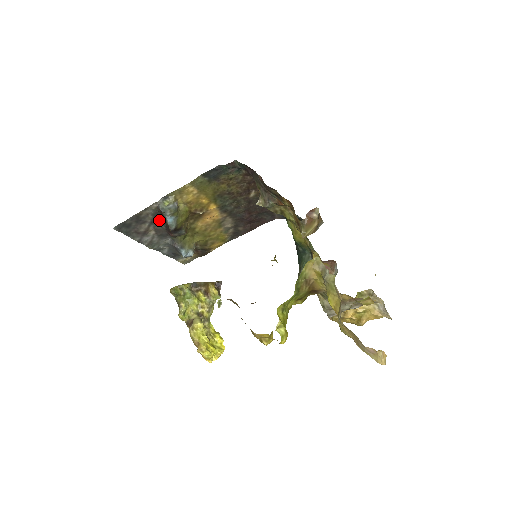
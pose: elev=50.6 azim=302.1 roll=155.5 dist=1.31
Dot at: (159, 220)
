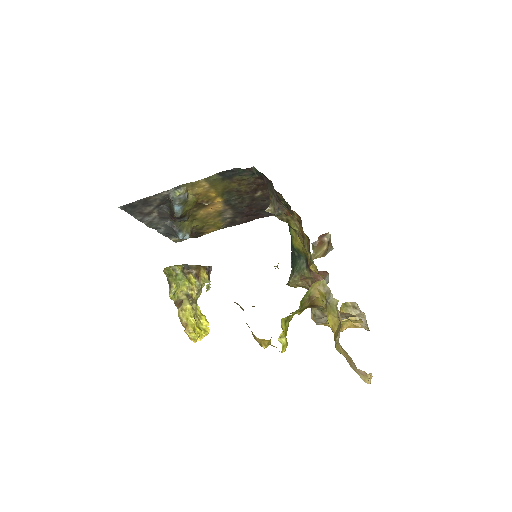
Dot at: (164, 204)
